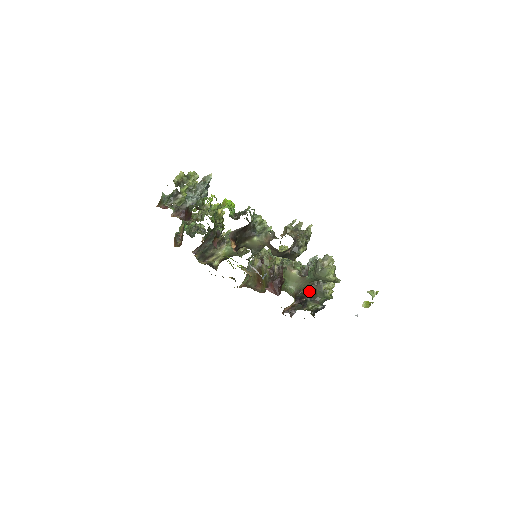
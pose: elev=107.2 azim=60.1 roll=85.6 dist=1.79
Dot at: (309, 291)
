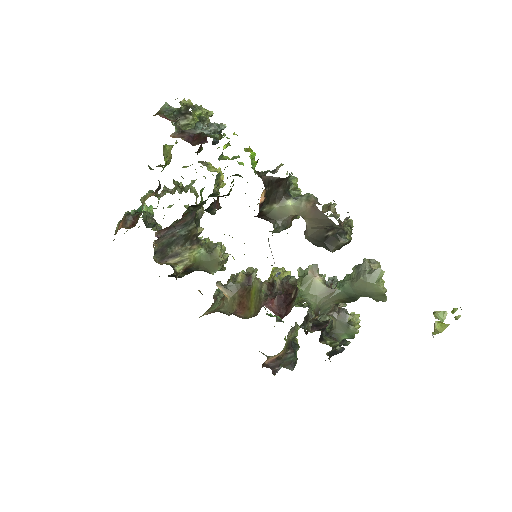
Dot at: occluded
